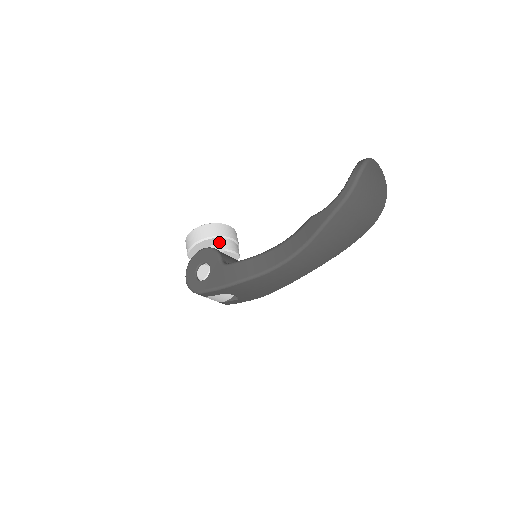
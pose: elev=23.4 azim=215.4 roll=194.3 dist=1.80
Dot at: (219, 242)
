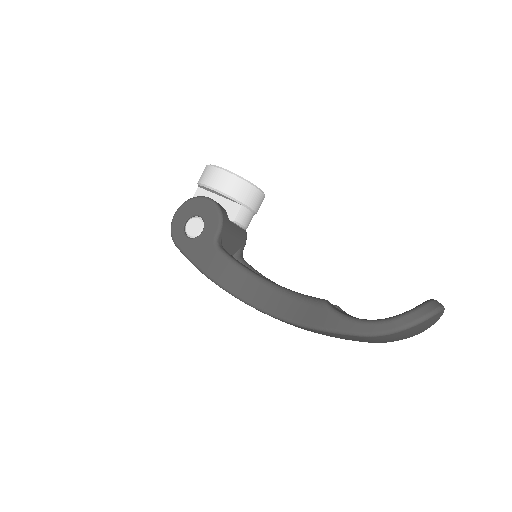
Dot at: (235, 204)
